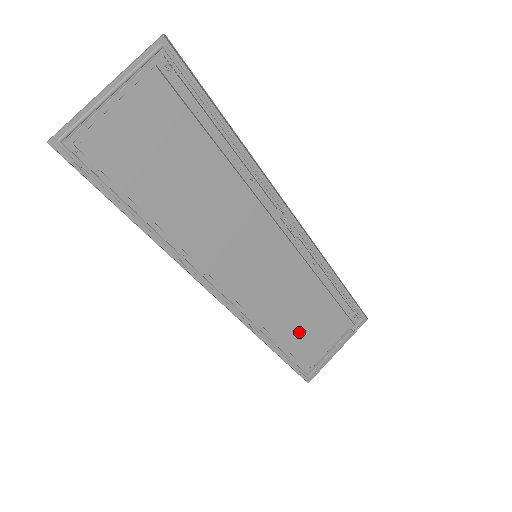
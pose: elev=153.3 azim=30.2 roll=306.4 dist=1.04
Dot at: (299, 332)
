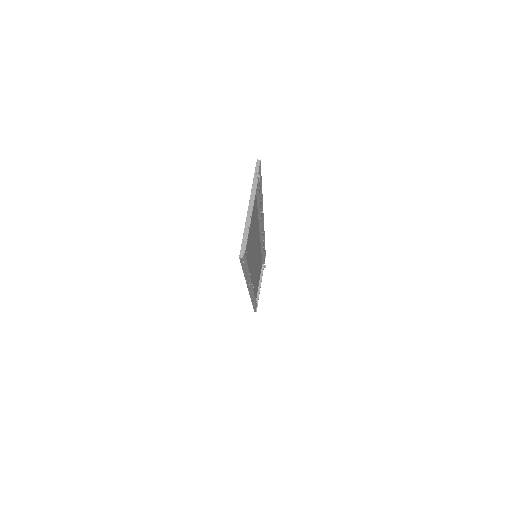
Dot at: (256, 286)
